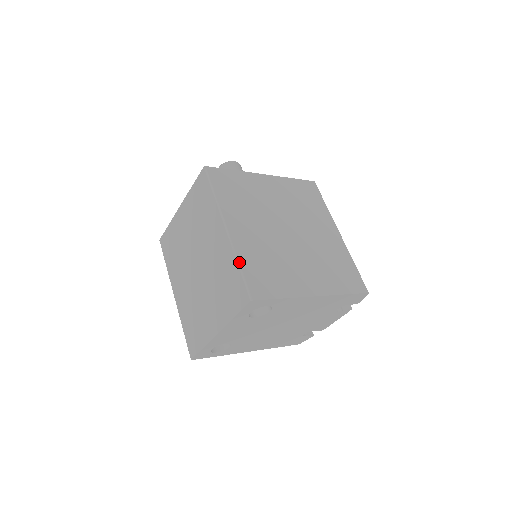
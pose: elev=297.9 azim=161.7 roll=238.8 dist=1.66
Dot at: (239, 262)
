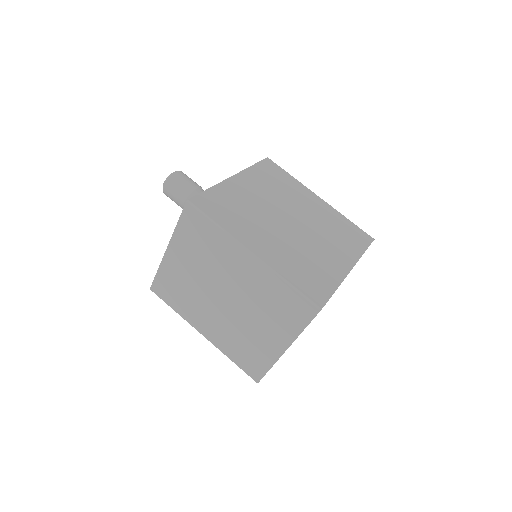
Dot at: (286, 280)
